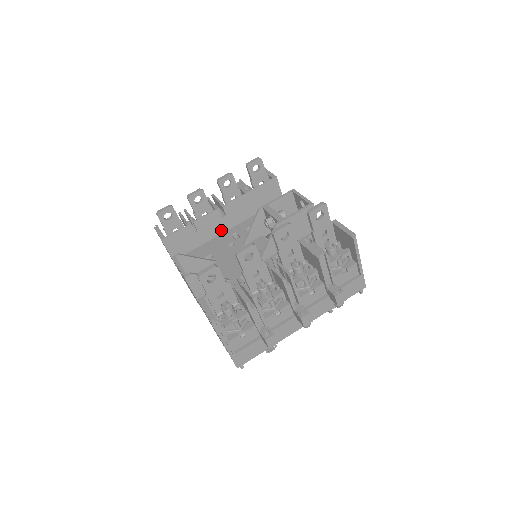
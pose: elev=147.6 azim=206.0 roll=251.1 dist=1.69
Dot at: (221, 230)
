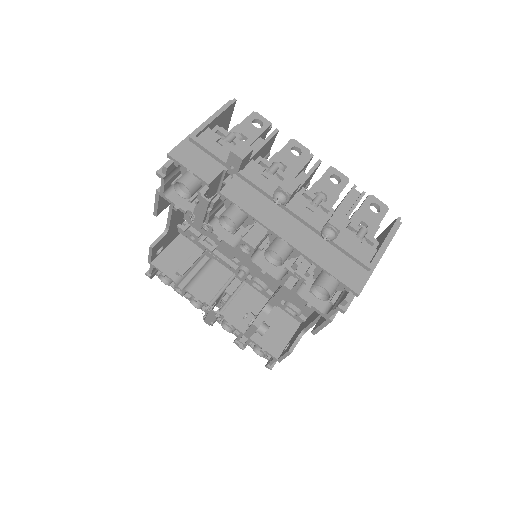
Dot at: occluded
